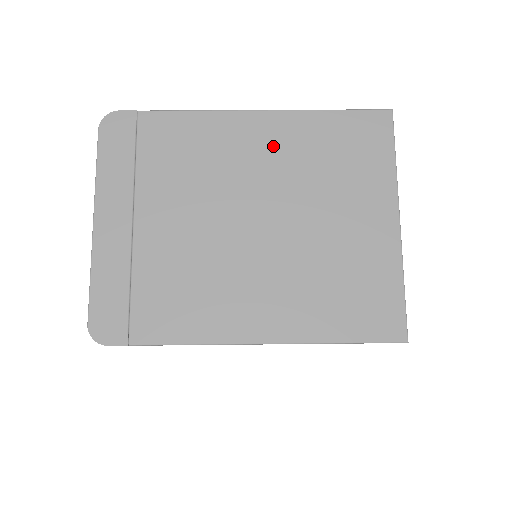
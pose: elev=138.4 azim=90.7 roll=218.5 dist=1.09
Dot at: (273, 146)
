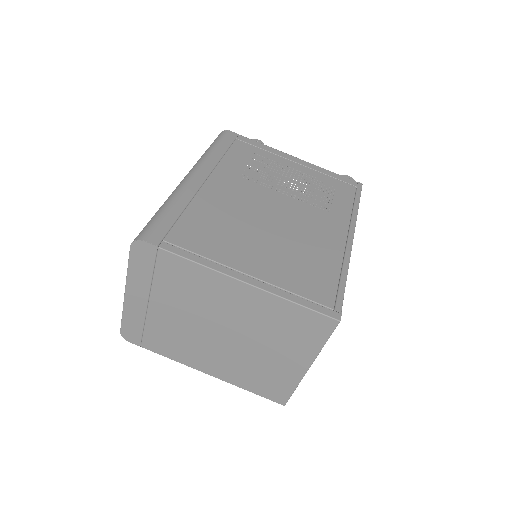
Dot at: (246, 305)
